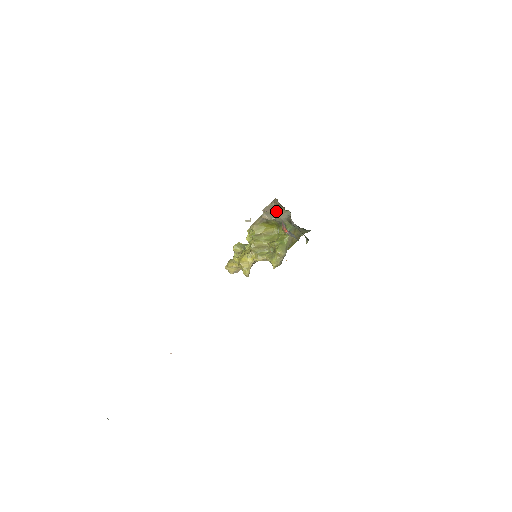
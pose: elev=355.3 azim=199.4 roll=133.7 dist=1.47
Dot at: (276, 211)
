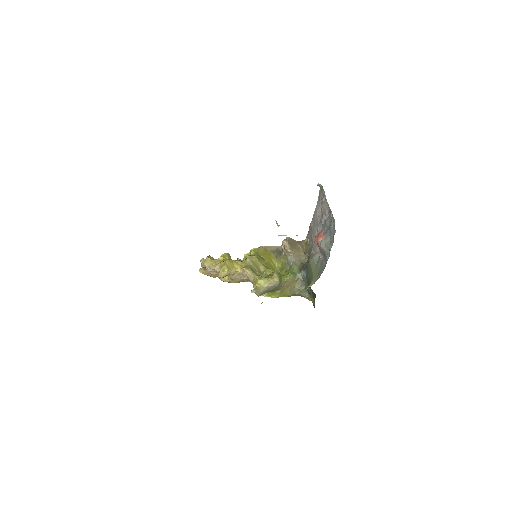
Dot at: (296, 250)
